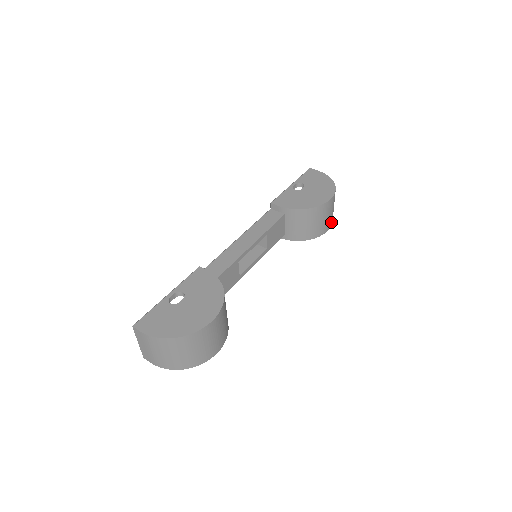
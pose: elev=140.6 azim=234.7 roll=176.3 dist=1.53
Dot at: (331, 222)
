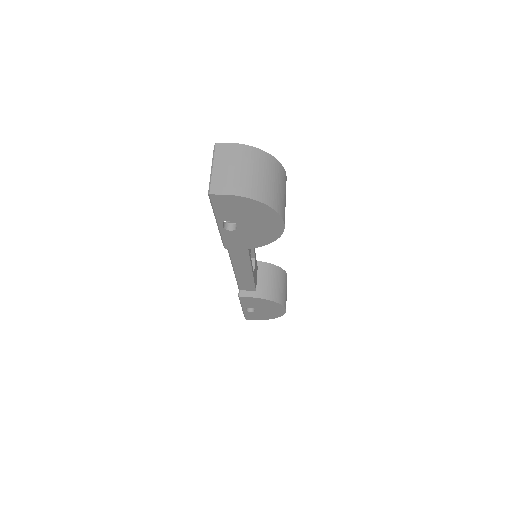
Dot at: occluded
